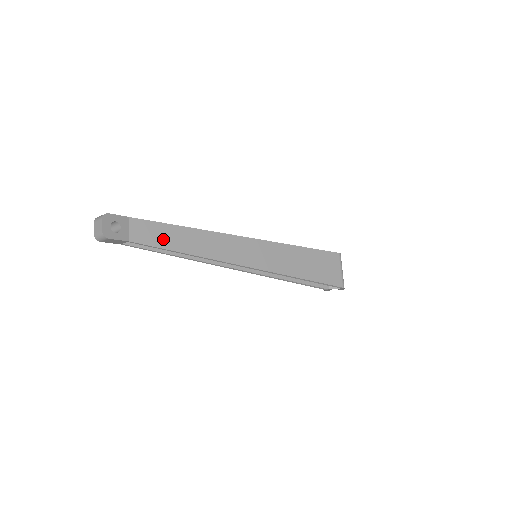
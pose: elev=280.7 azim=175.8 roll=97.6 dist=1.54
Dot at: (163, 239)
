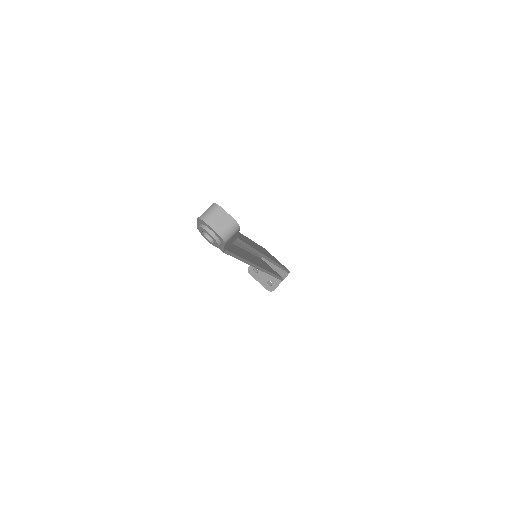
Dot at: (239, 236)
